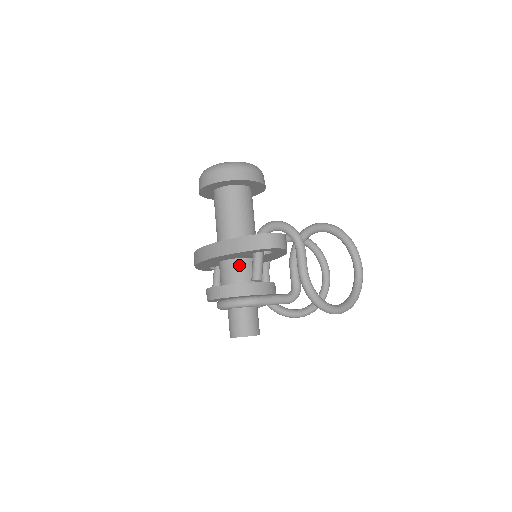
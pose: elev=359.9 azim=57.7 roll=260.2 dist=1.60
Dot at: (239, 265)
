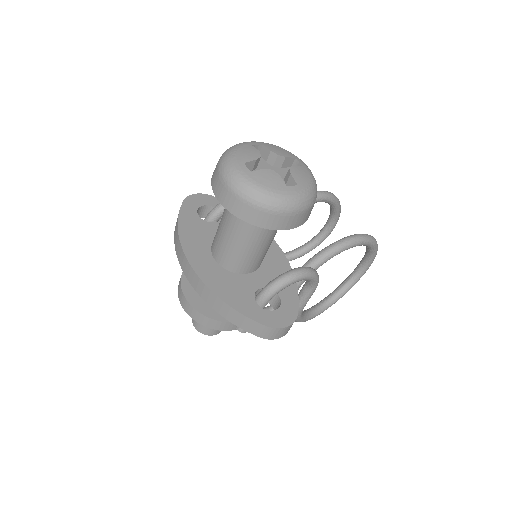
Dot at: occluded
